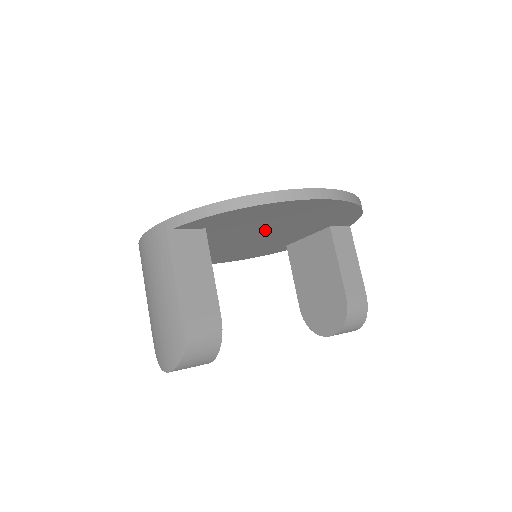
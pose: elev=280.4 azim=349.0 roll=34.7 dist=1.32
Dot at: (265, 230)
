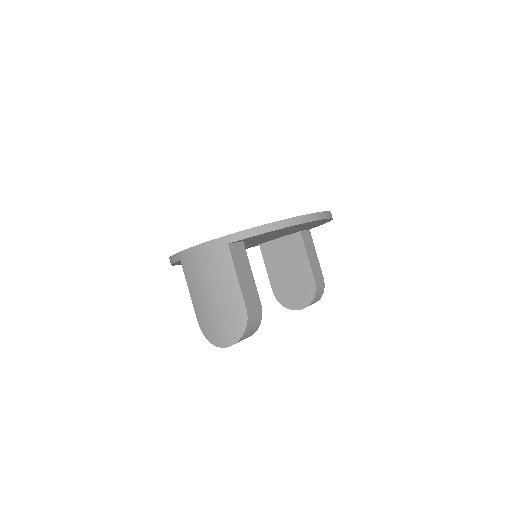
Dot at: (267, 237)
